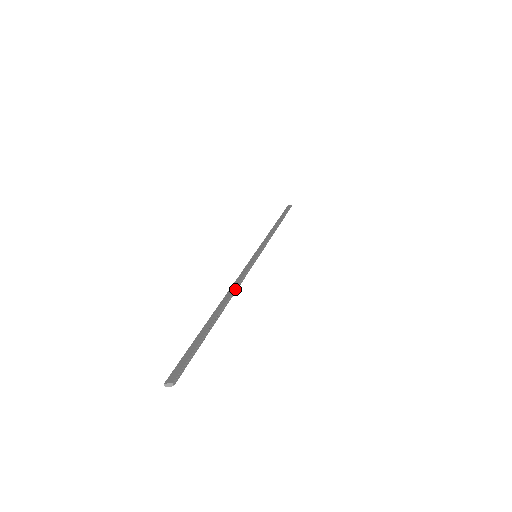
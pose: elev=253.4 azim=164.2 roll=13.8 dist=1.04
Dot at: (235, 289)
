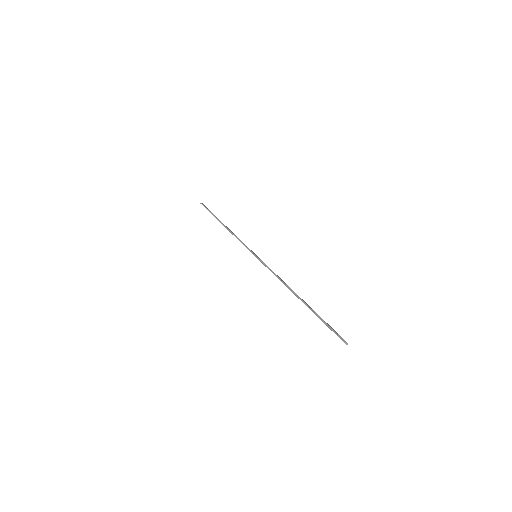
Dot at: (287, 285)
